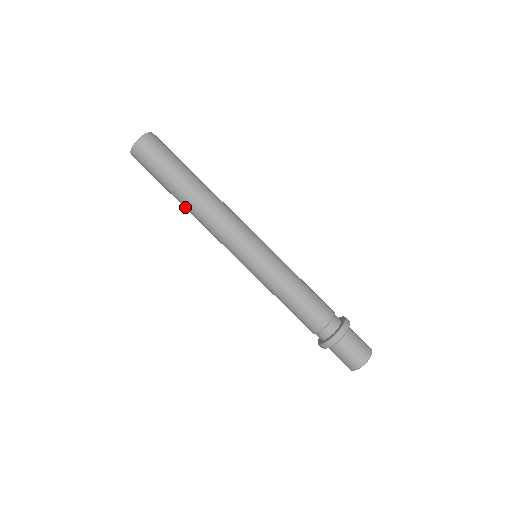
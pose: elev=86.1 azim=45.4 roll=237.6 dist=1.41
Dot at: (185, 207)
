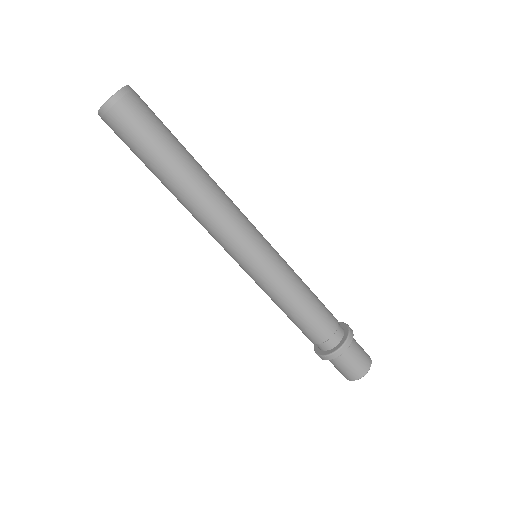
Dot at: (177, 190)
